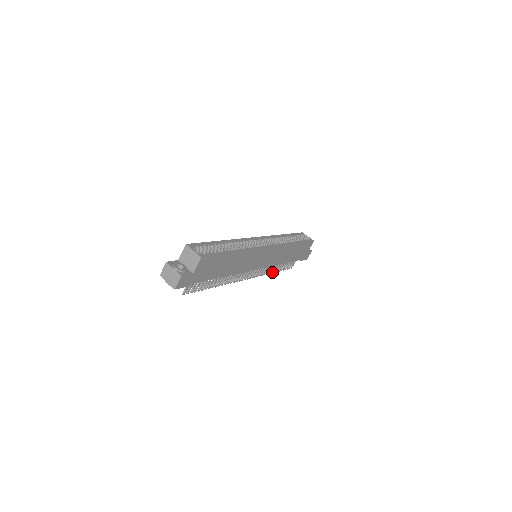
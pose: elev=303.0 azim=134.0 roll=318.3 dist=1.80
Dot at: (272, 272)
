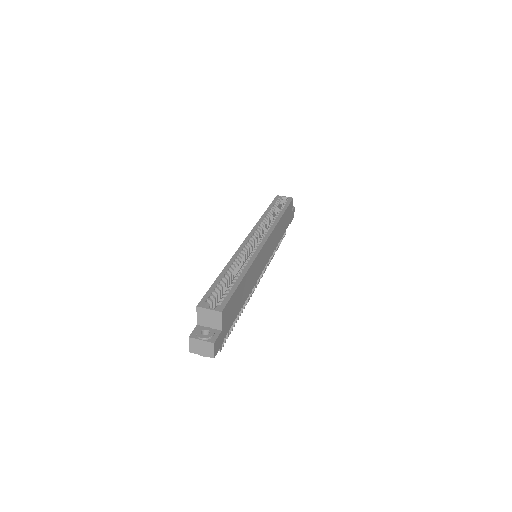
Dot at: occluded
